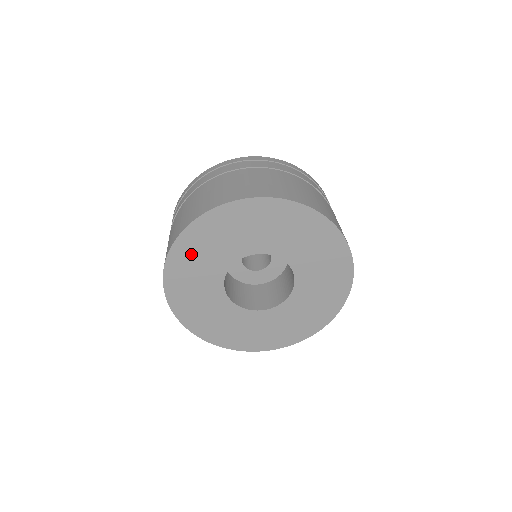
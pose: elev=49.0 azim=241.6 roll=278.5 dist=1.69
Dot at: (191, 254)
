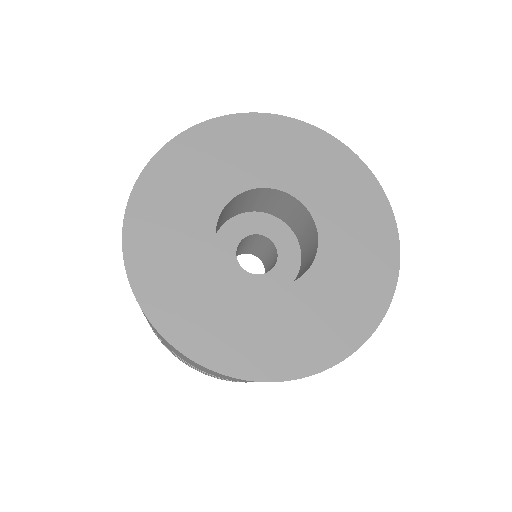
Dot at: (158, 208)
